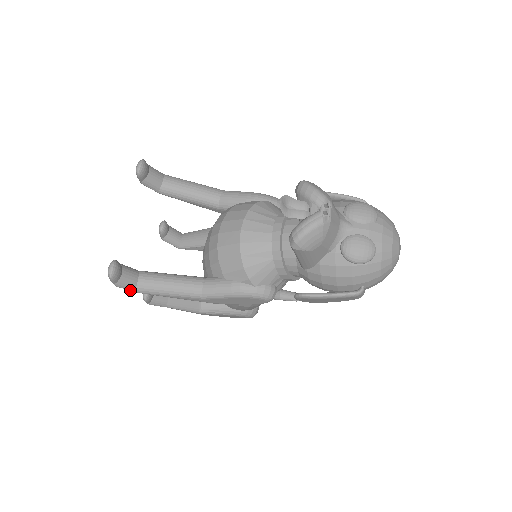
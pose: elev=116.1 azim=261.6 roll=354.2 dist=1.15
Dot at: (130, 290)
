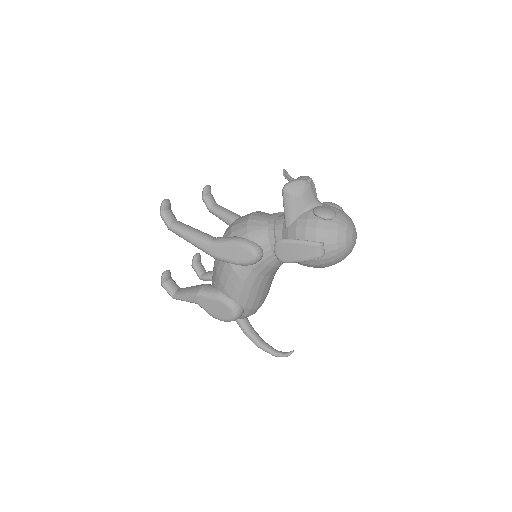
Dot at: (167, 223)
